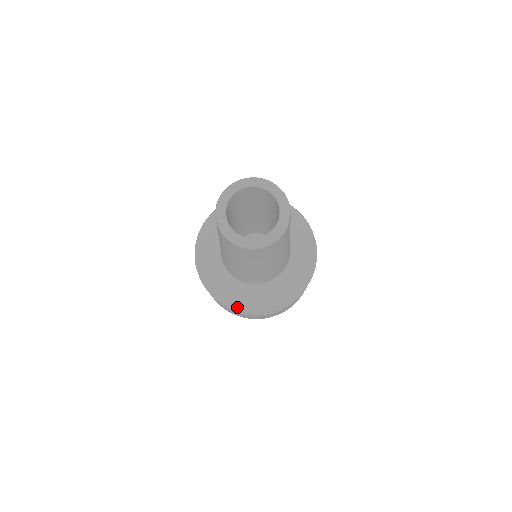
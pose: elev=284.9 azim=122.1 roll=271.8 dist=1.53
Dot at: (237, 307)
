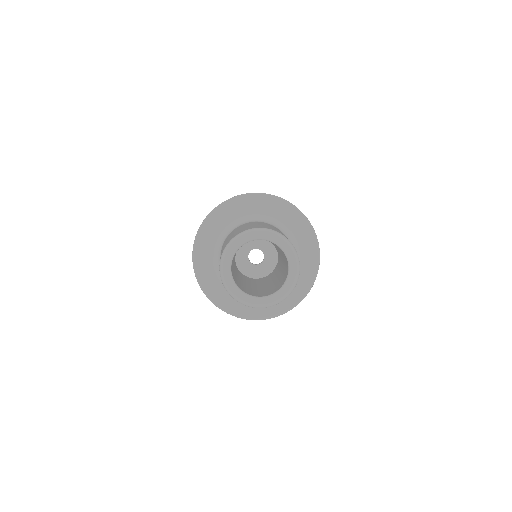
Dot at: (273, 315)
